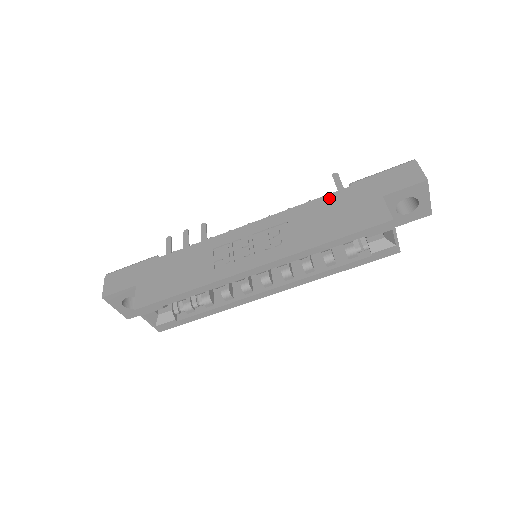
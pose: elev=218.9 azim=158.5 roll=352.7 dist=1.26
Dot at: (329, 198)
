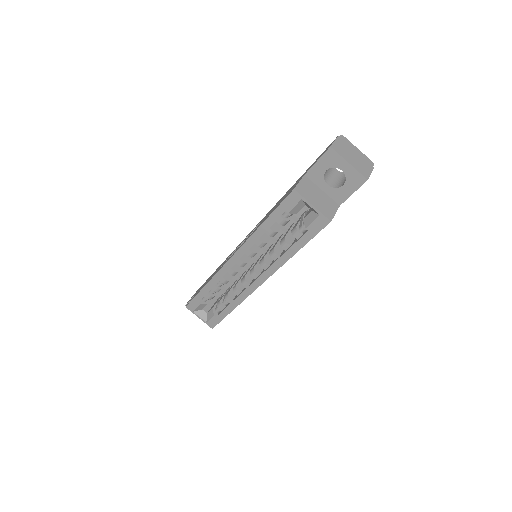
Dot at: (286, 192)
